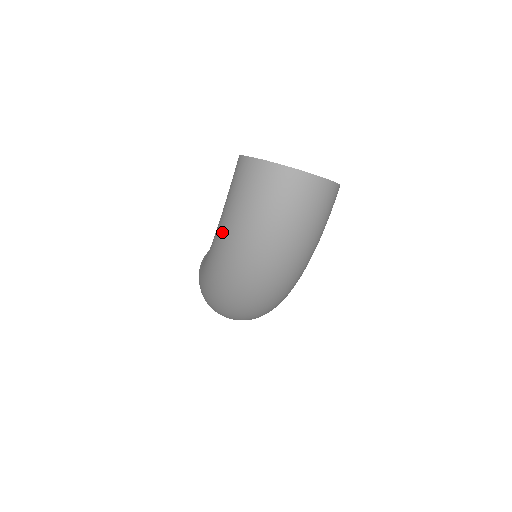
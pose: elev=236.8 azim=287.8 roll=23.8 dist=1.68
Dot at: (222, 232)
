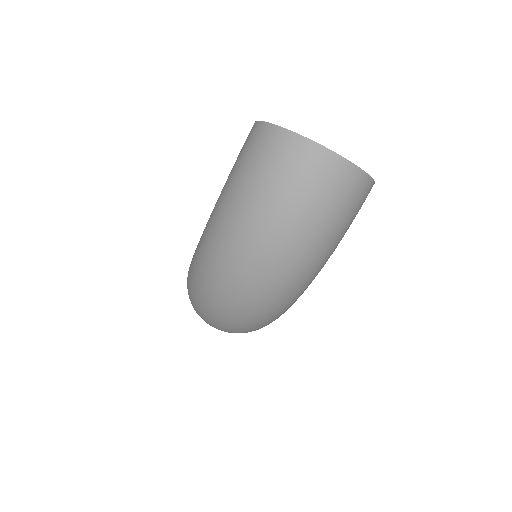
Dot at: (215, 214)
